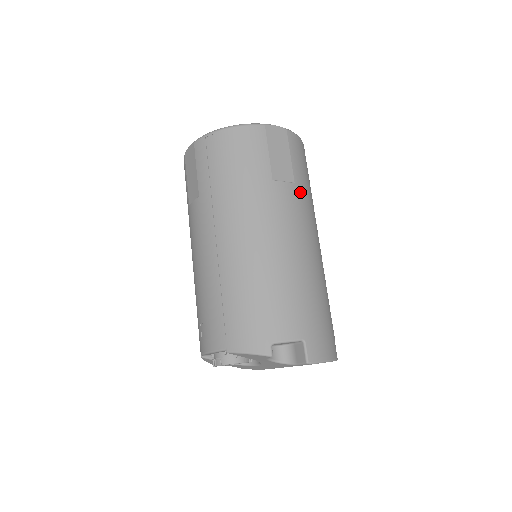
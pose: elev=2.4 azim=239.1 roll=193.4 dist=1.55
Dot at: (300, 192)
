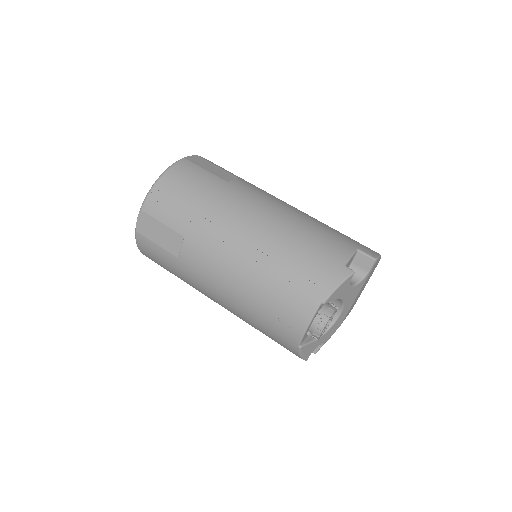
Dot at: (248, 182)
